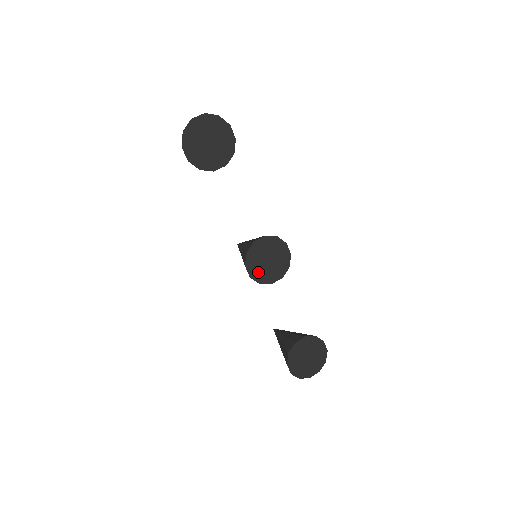
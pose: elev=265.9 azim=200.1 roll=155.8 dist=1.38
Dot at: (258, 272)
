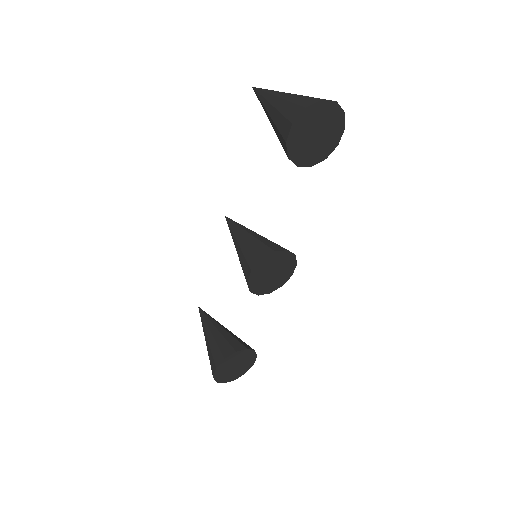
Dot at: (257, 280)
